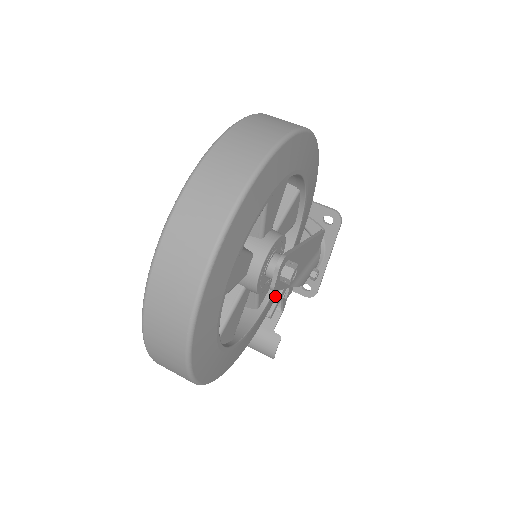
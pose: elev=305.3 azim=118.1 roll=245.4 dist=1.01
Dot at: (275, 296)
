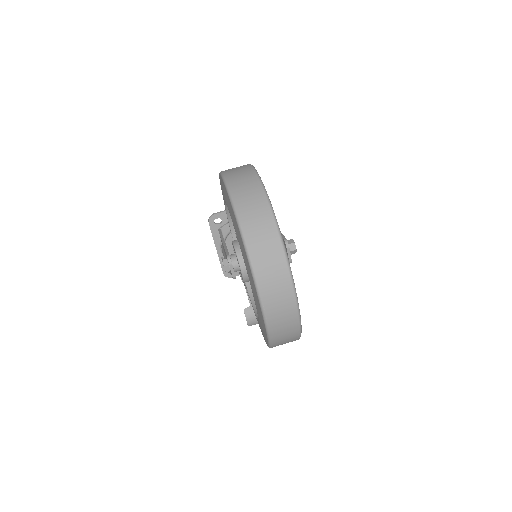
Dot at: occluded
